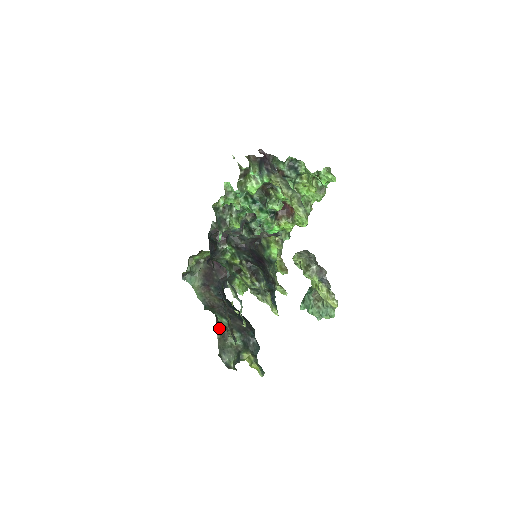
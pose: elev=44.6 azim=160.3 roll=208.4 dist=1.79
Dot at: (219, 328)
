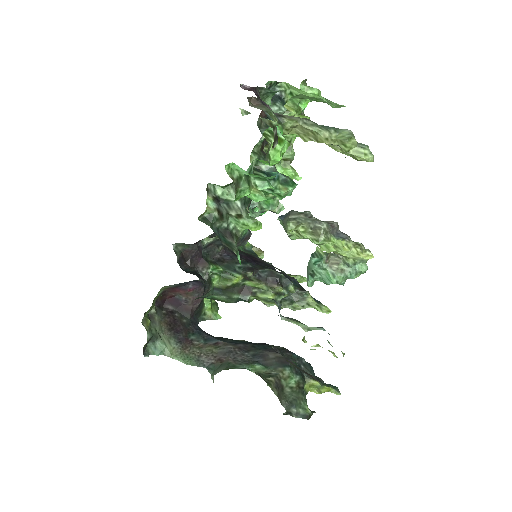
Dot at: (269, 382)
